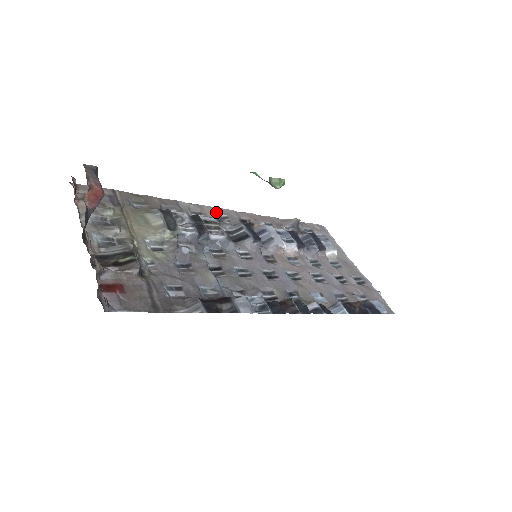
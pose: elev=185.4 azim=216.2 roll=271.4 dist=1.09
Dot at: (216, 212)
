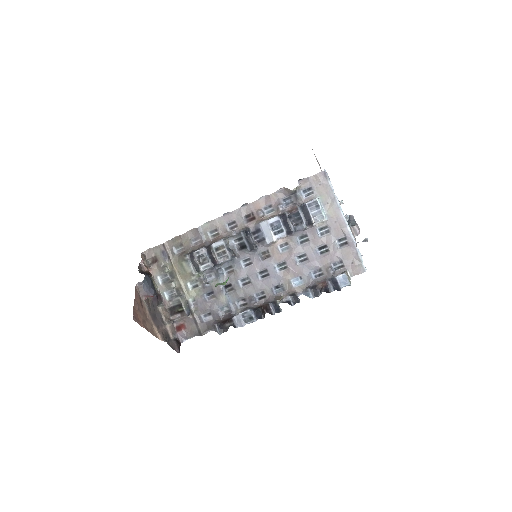
Dot at: (226, 221)
